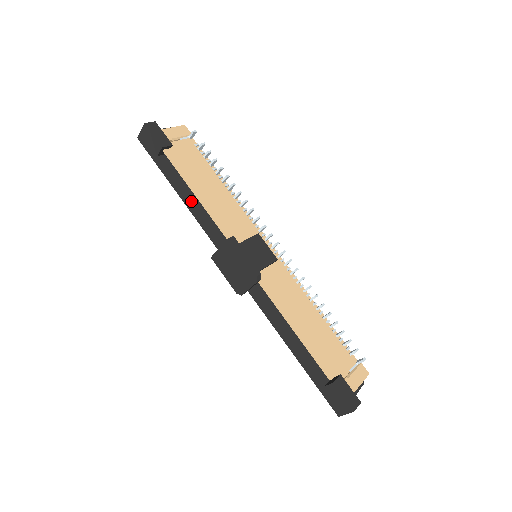
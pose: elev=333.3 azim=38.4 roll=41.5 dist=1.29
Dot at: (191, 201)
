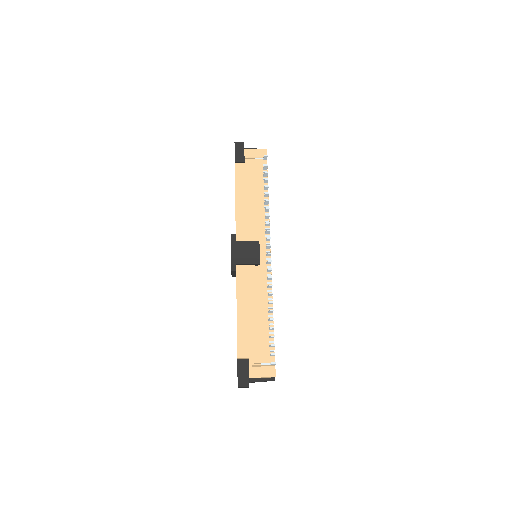
Dot at: occluded
